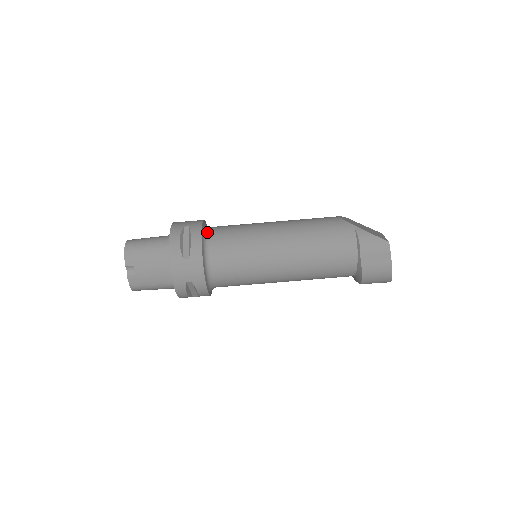
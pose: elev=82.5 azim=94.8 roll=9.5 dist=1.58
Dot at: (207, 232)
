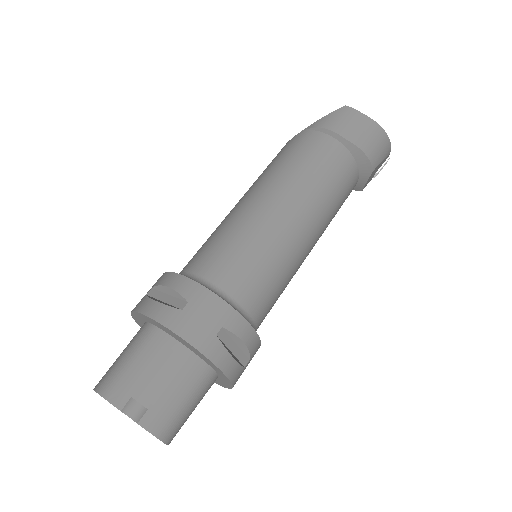
Dot at: occluded
